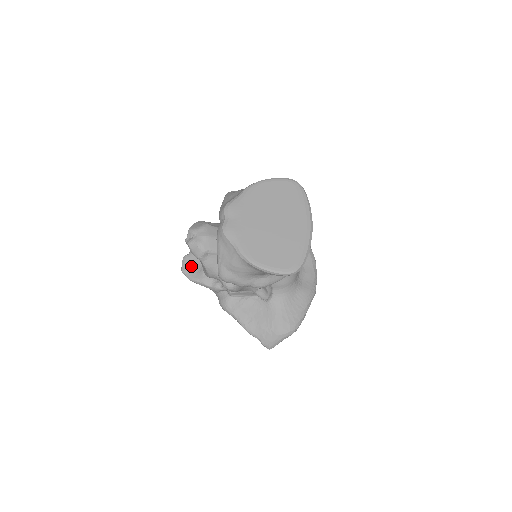
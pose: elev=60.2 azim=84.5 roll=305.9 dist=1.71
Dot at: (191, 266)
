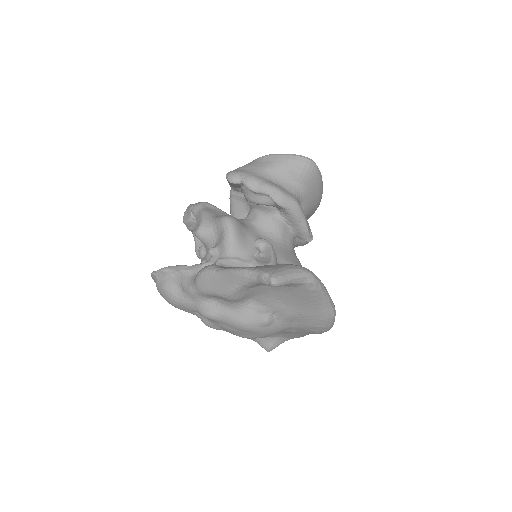
Dot at: occluded
